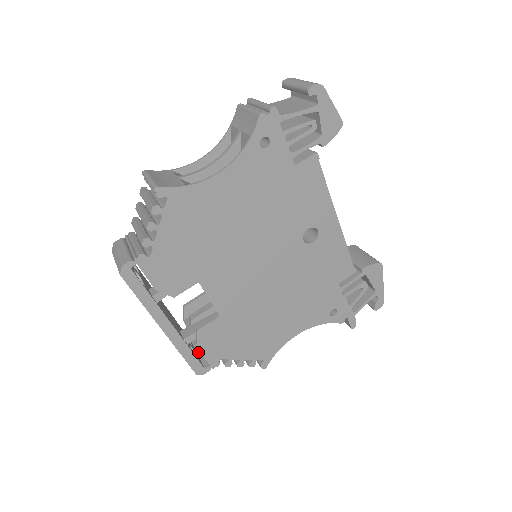
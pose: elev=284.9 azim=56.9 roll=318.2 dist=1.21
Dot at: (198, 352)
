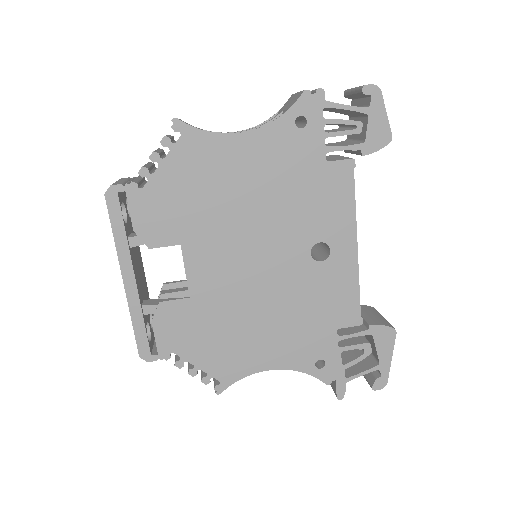
Dot at: occluded
